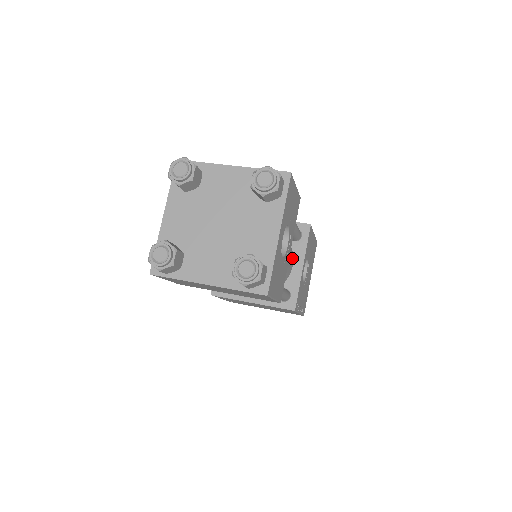
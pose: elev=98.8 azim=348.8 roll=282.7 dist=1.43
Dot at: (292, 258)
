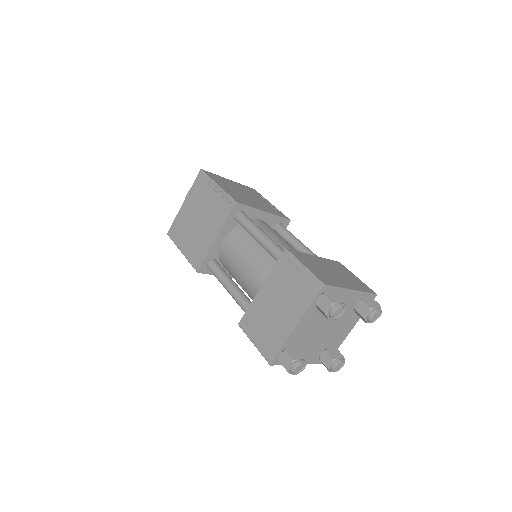
Dot at: occluded
